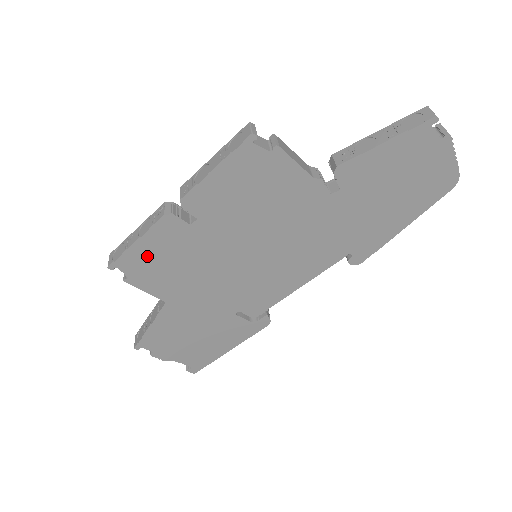
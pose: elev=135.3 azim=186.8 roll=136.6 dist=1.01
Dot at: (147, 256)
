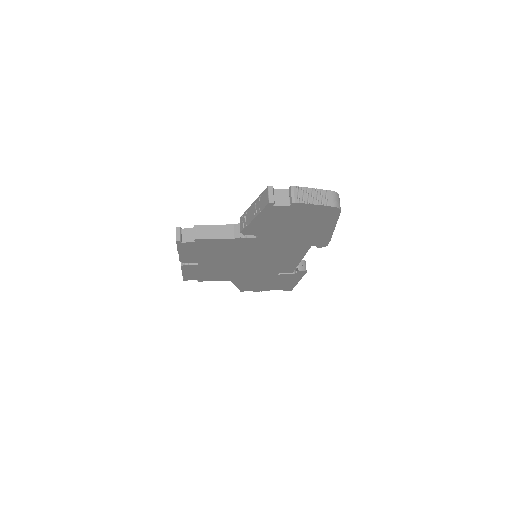
Dot at: (195, 275)
